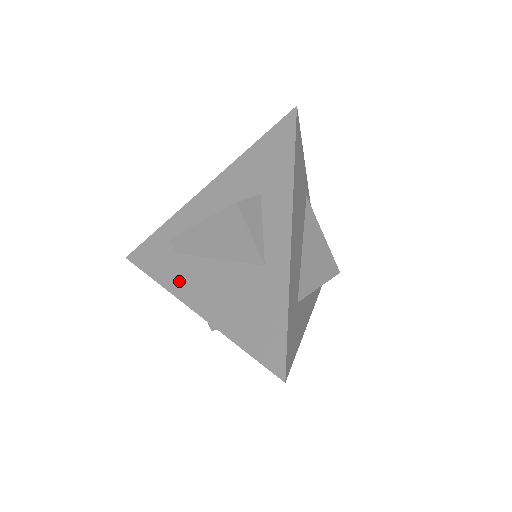
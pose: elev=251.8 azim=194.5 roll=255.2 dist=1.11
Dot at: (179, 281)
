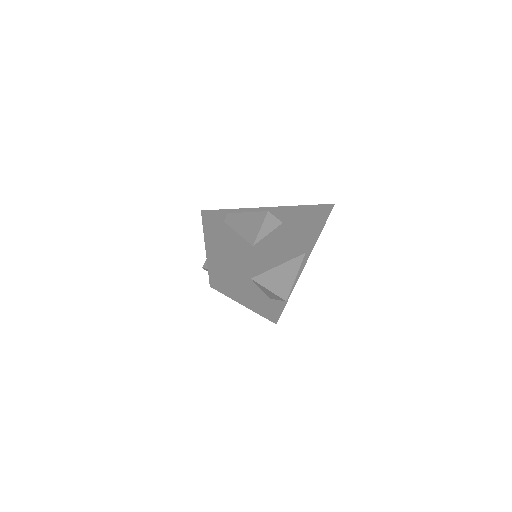
Dot at: (212, 231)
